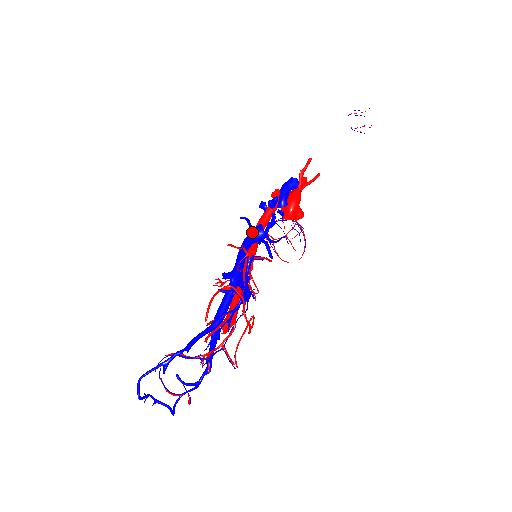
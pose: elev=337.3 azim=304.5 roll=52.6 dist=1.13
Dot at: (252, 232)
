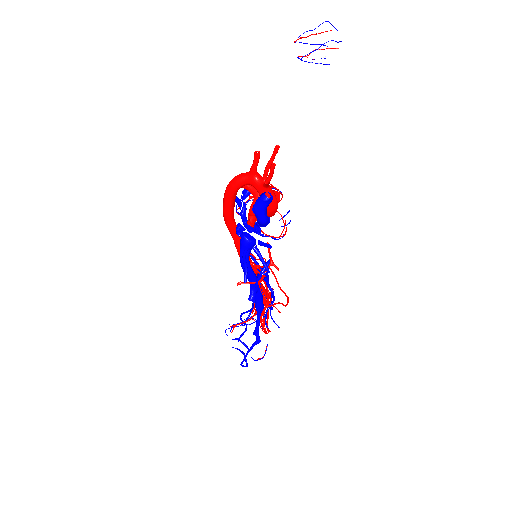
Dot at: (243, 252)
